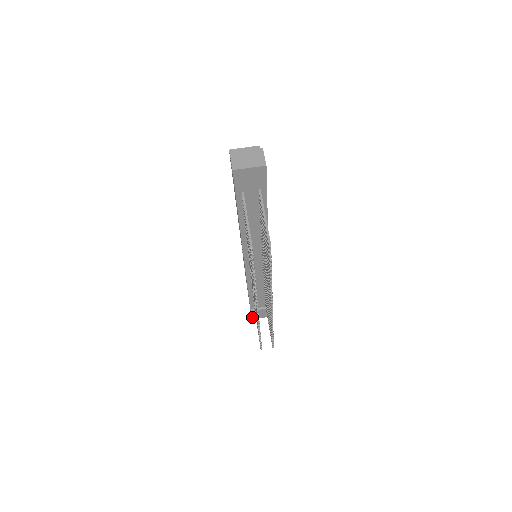
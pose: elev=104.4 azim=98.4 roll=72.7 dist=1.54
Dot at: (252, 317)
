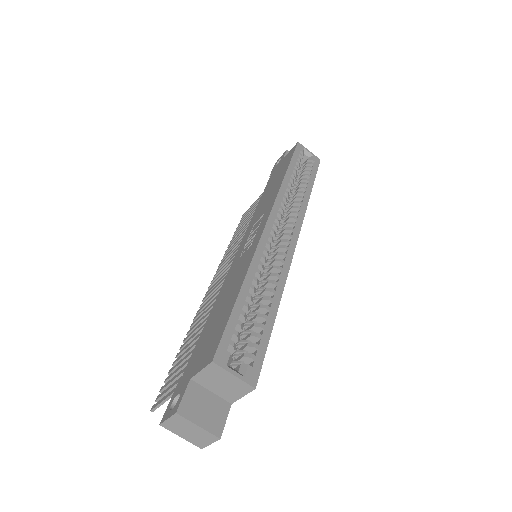
Dot at: occluded
